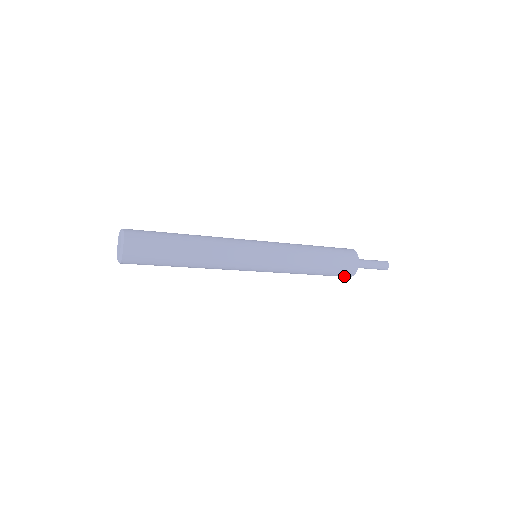
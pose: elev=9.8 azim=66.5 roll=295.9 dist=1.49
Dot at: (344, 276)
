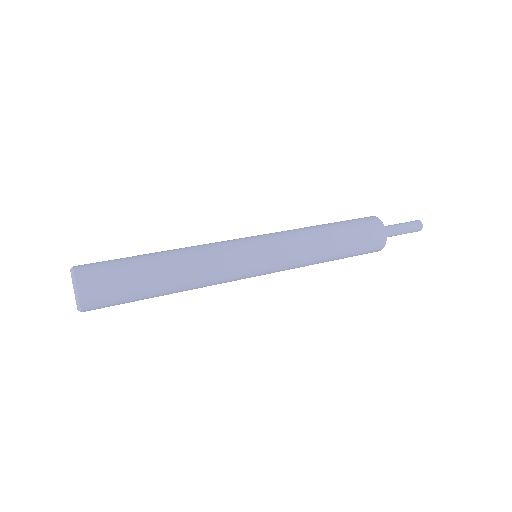
Dot at: occluded
